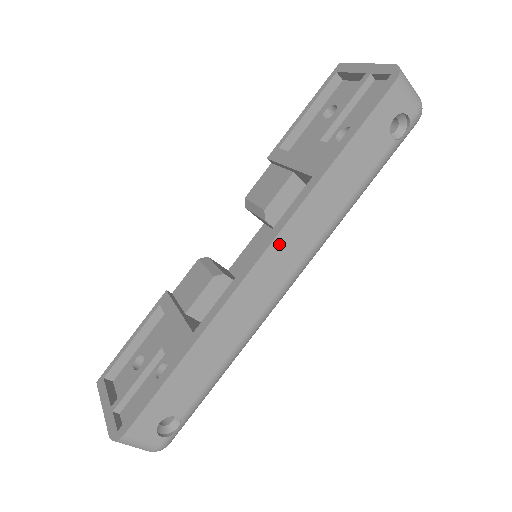
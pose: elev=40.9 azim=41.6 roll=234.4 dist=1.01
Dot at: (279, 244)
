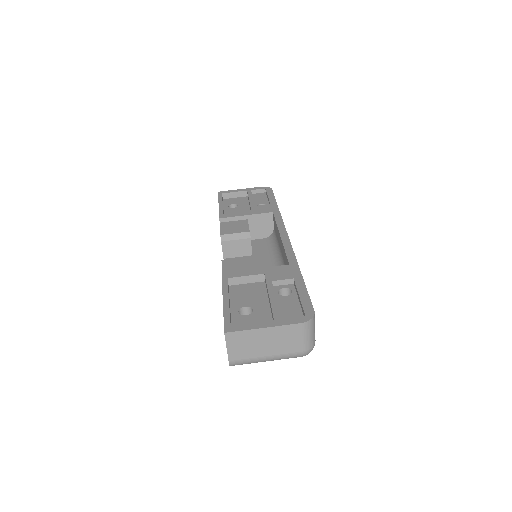
Dot at: occluded
